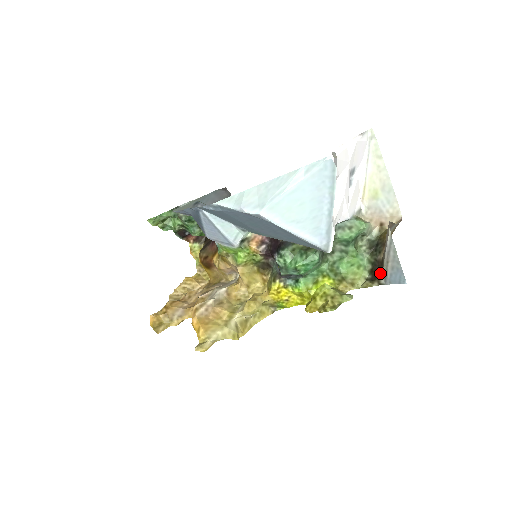
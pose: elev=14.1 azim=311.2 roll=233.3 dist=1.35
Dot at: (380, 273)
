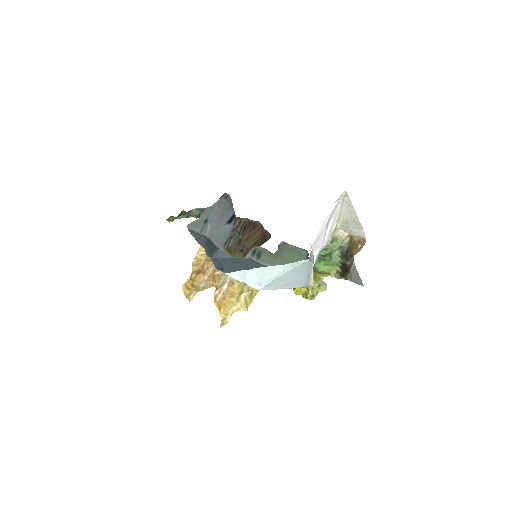
Dot at: (347, 273)
